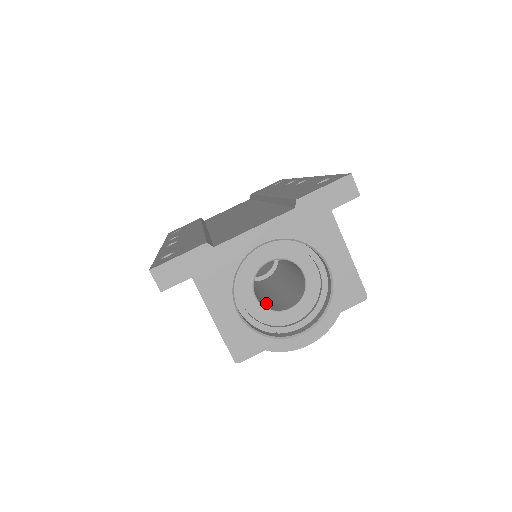
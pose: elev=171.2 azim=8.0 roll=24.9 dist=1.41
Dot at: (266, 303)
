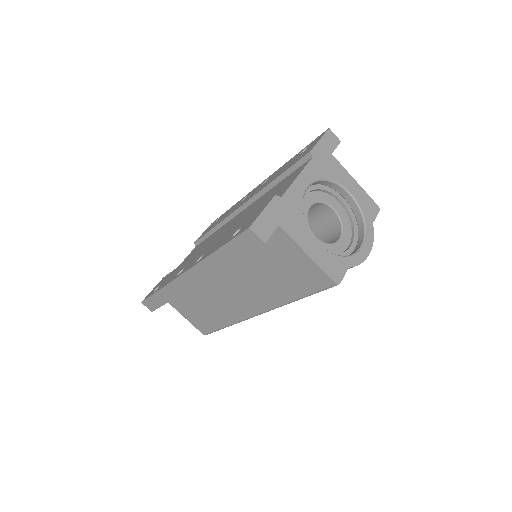
Dot at: occluded
